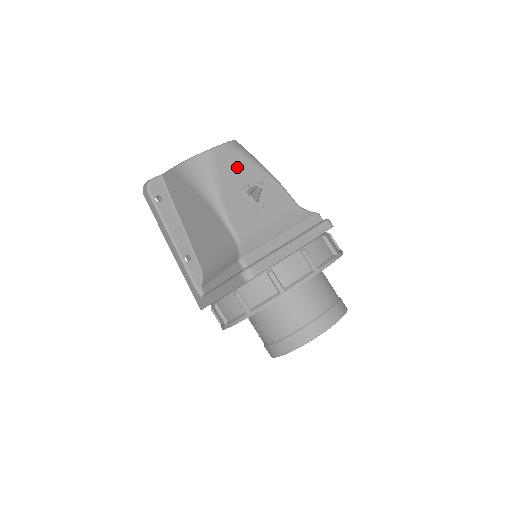
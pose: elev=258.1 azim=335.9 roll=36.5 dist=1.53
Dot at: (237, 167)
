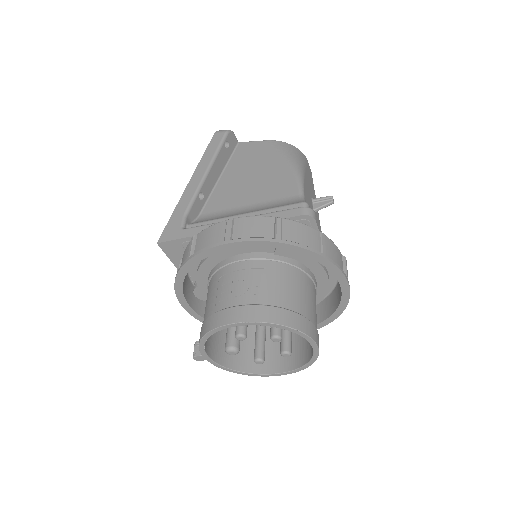
Dot at: (312, 186)
